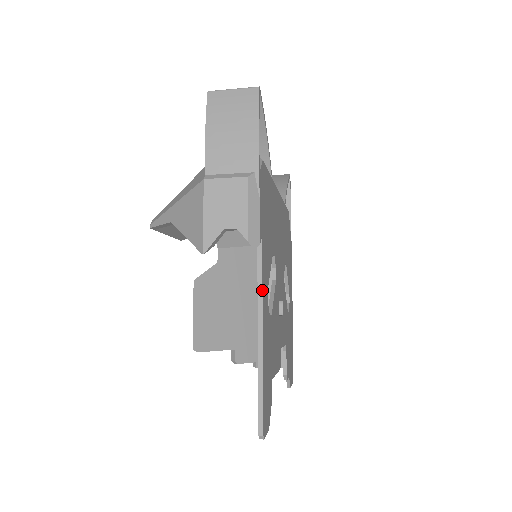
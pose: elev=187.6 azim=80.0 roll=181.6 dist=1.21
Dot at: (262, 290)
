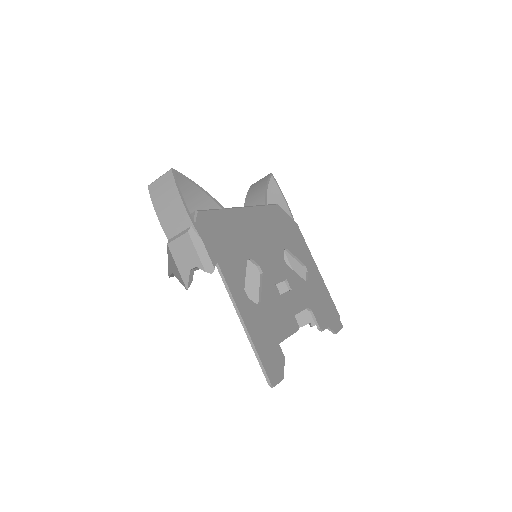
Dot at: (232, 295)
